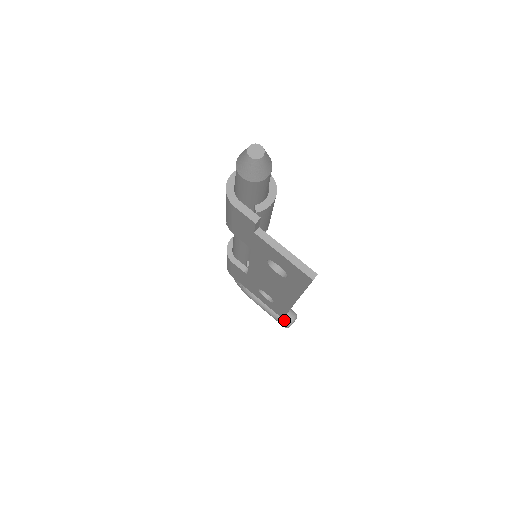
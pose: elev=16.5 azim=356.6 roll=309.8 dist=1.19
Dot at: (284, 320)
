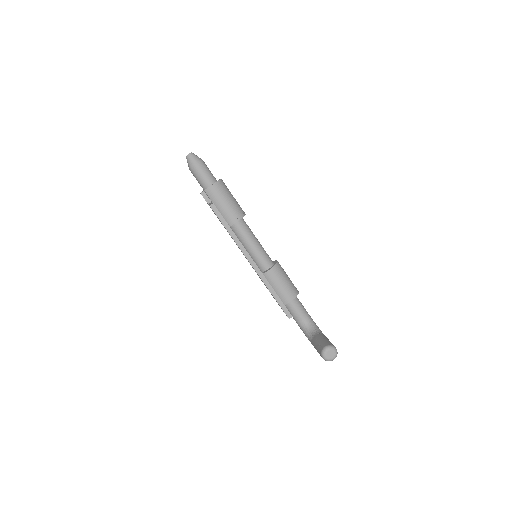
Dot at: (320, 349)
